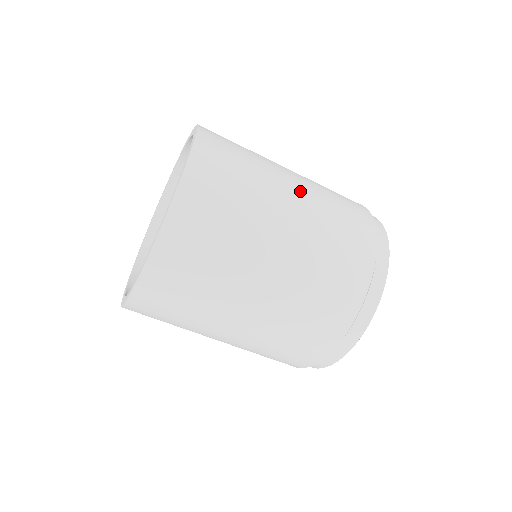
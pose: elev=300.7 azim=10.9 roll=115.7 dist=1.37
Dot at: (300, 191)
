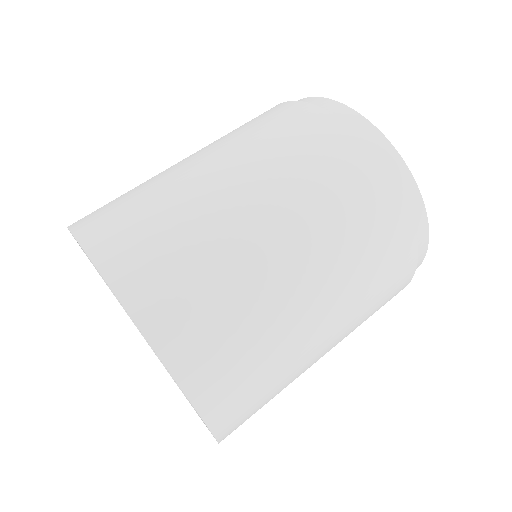
Dot at: occluded
